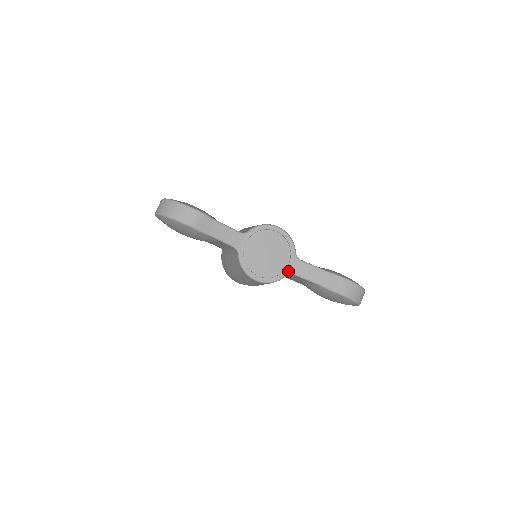
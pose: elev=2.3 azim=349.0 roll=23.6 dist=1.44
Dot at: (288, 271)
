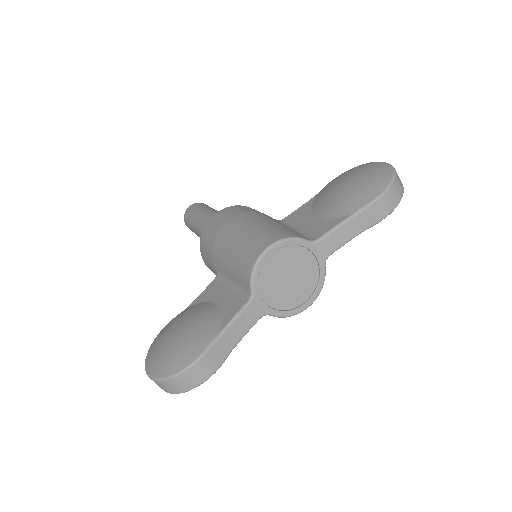
Dot at: (322, 262)
